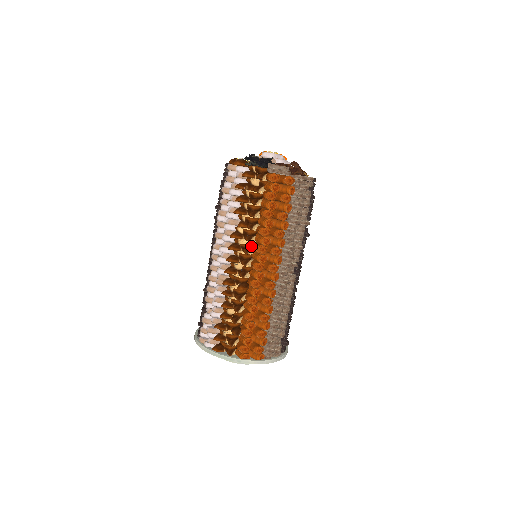
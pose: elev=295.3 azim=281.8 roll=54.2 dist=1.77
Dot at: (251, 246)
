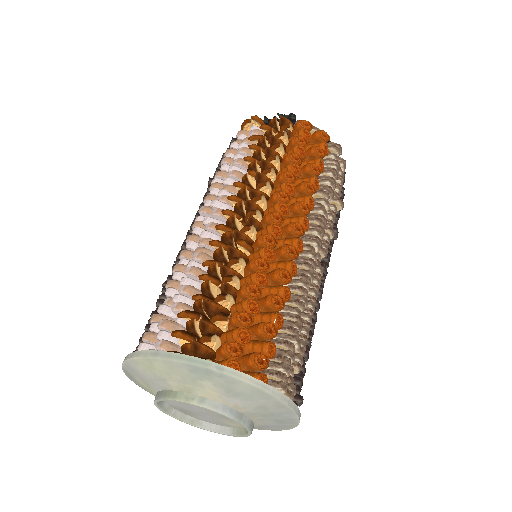
Dot at: (264, 198)
